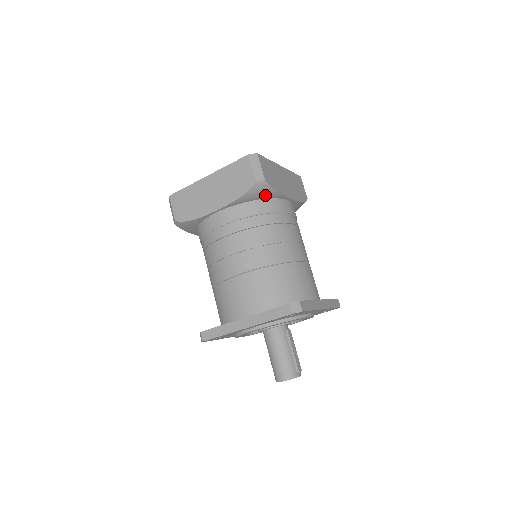
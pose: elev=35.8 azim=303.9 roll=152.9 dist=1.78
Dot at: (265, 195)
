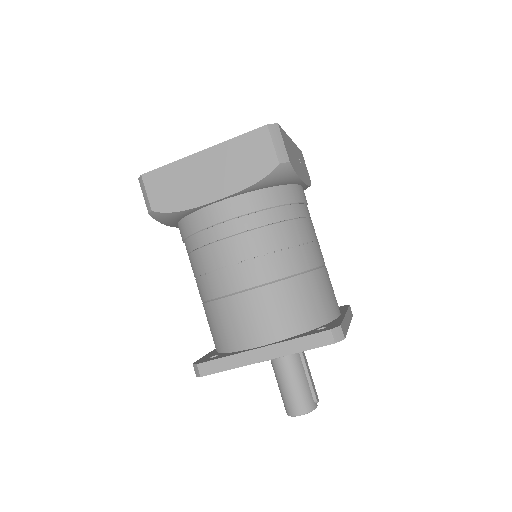
Dot at: (284, 181)
